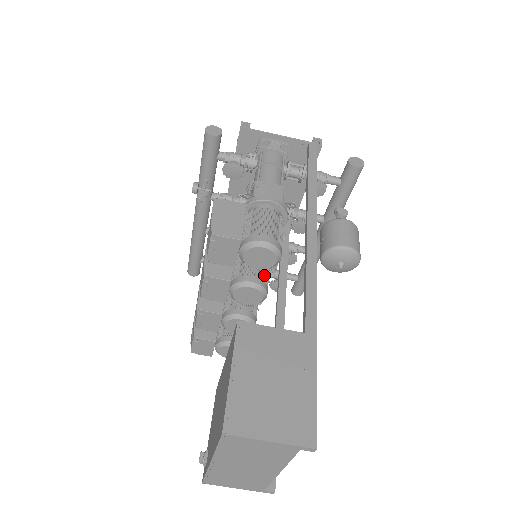
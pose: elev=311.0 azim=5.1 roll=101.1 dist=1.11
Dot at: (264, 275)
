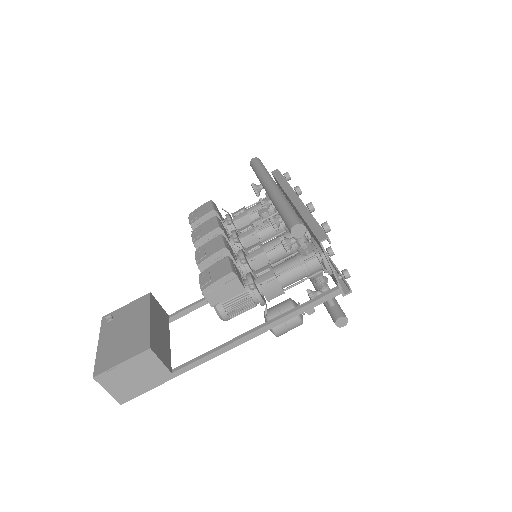
Dot at: occluded
